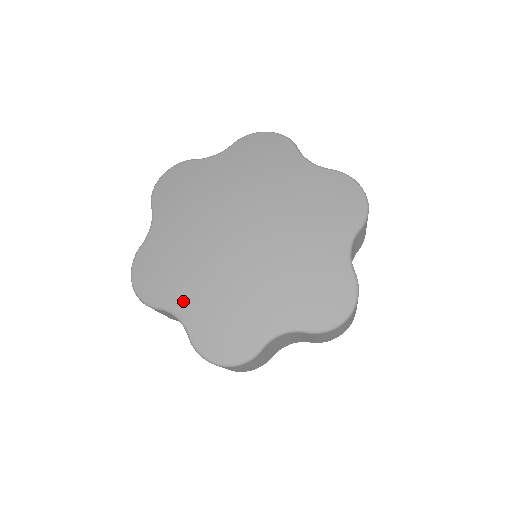
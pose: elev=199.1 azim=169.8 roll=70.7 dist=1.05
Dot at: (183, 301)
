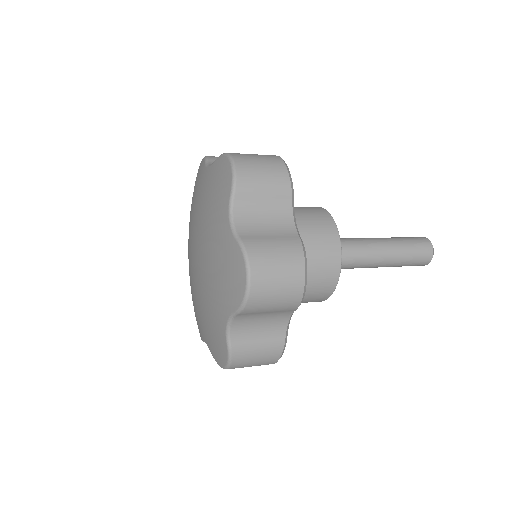
Dot at: (202, 330)
